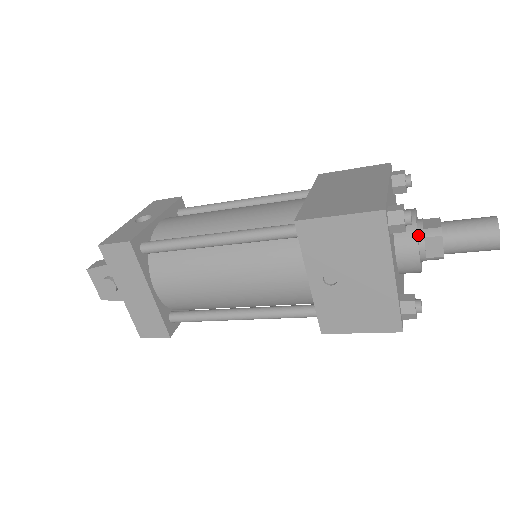
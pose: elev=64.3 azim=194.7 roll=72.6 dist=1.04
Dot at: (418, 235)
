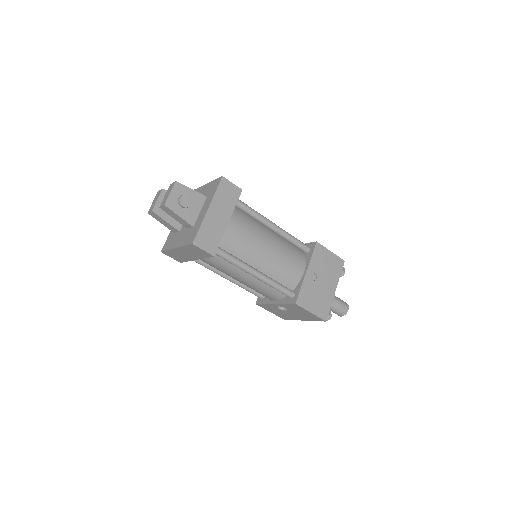
Dot at: occluded
